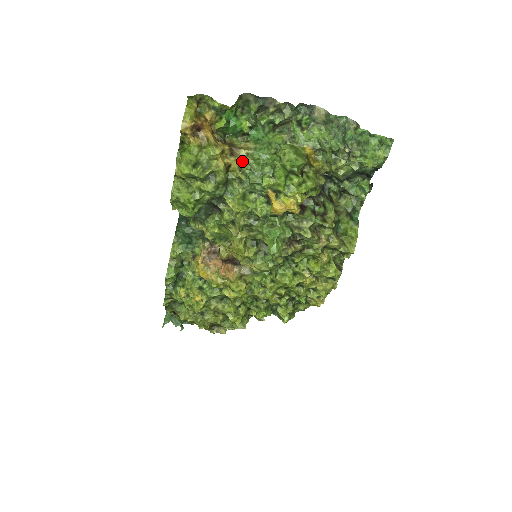
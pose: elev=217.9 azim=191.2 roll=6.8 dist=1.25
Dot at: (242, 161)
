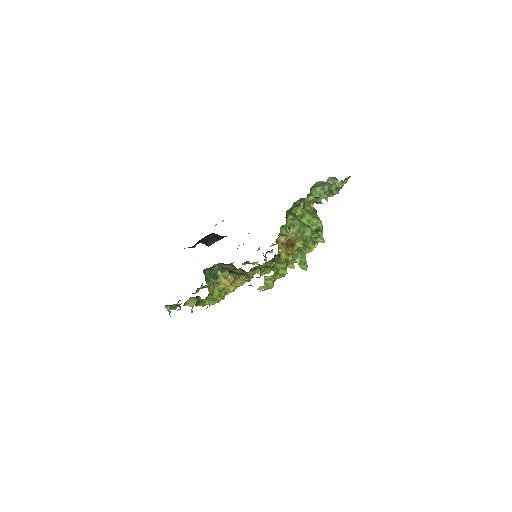
Dot at: (300, 247)
